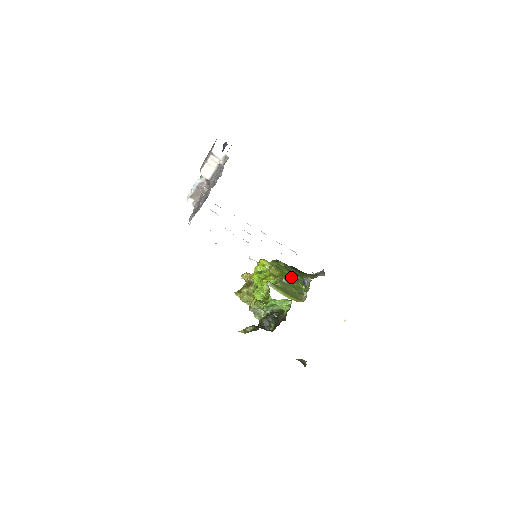
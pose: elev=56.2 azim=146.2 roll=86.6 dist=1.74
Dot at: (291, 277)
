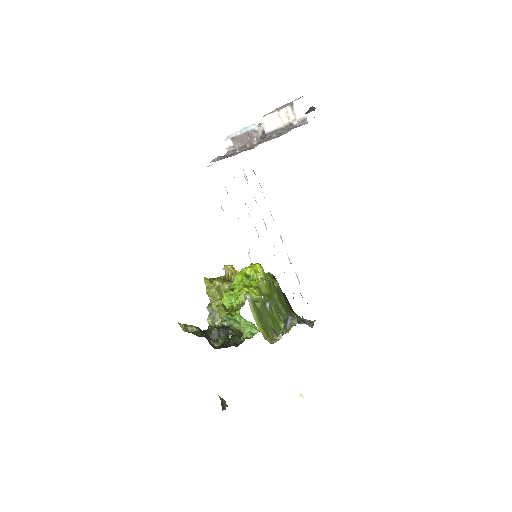
Dot at: (277, 305)
